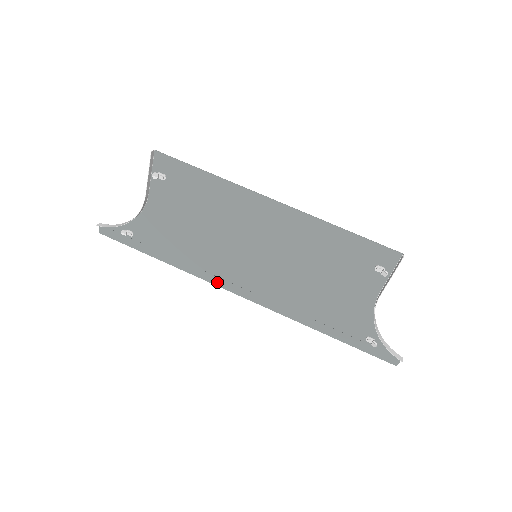
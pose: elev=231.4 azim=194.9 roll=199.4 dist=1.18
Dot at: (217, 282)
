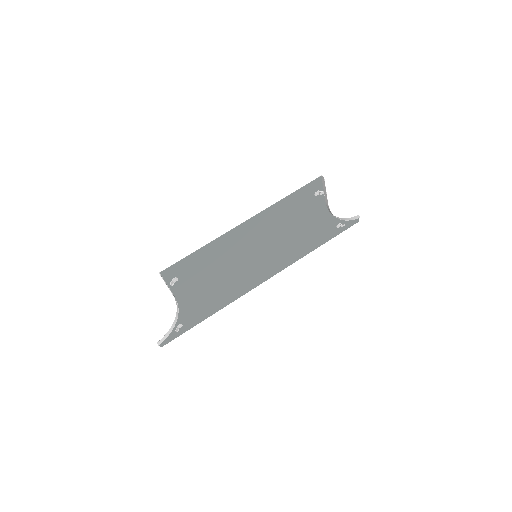
Dot at: (247, 291)
